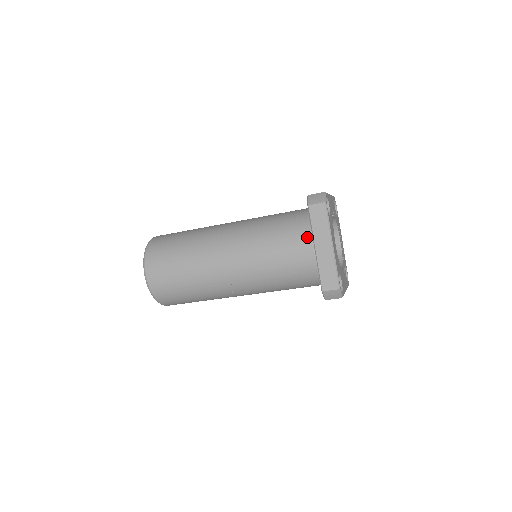
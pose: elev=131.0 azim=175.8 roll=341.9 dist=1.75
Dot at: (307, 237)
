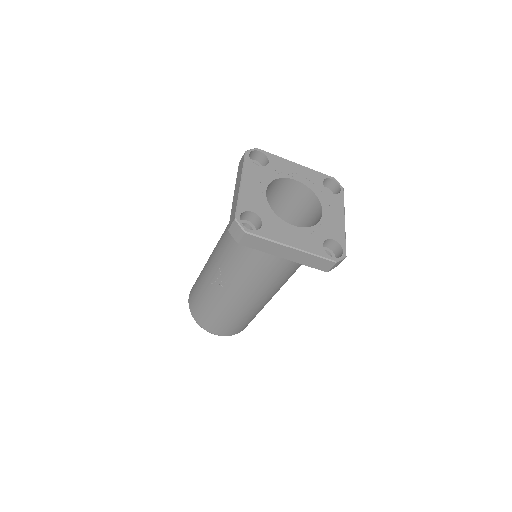
Dot at: occluded
